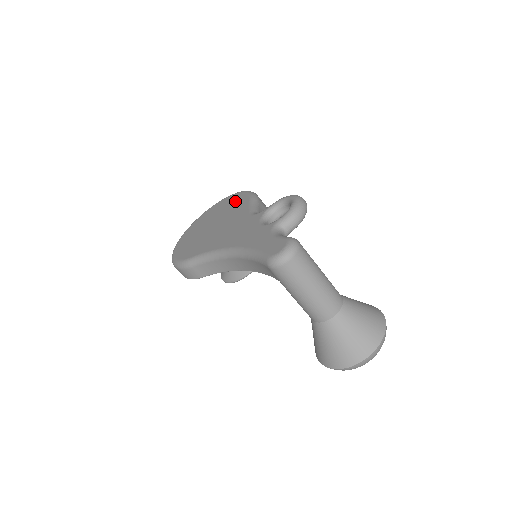
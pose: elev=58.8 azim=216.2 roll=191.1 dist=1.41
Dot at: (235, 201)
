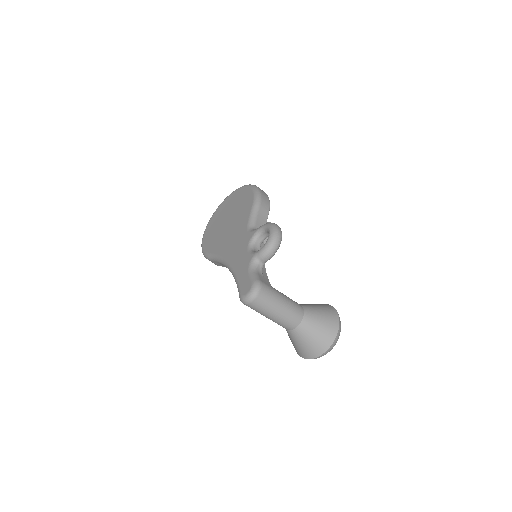
Dot at: (245, 199)
